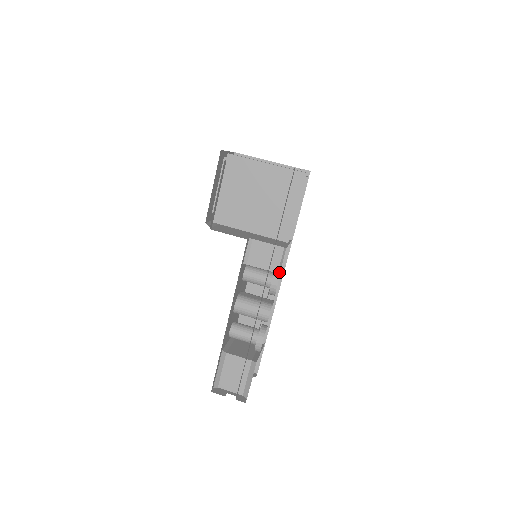
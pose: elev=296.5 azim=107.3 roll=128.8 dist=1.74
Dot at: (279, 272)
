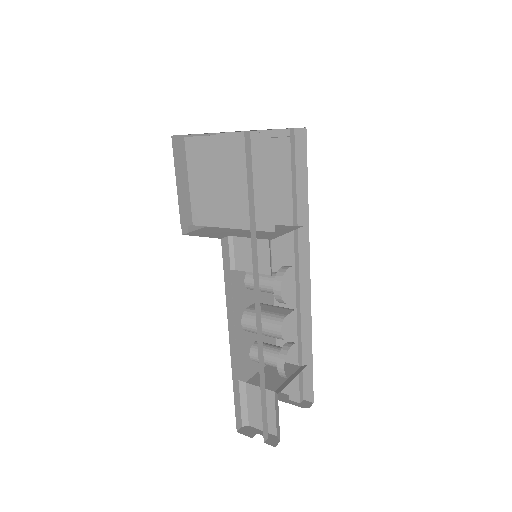
Dot at: (271, 273)
